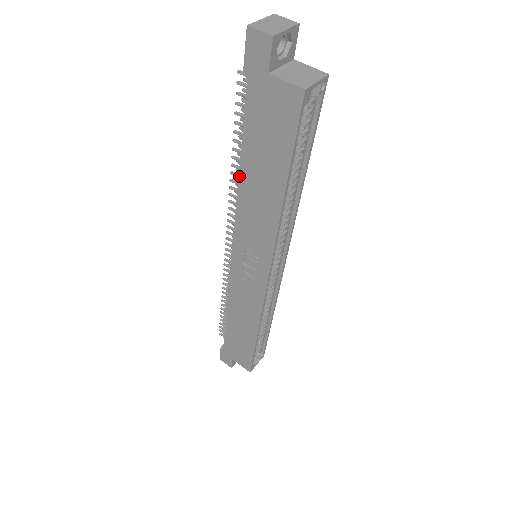
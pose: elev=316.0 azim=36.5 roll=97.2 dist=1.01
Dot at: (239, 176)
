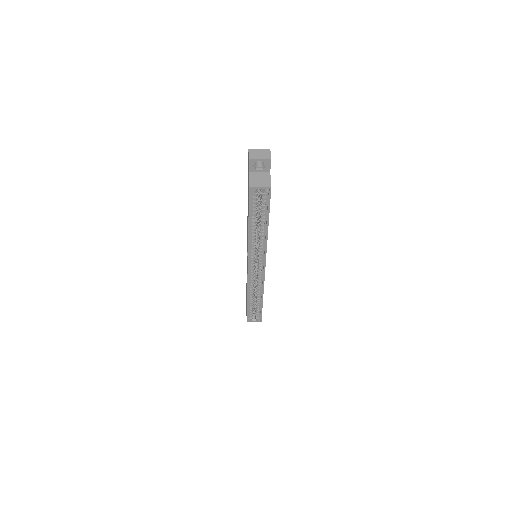
Dot at: occluded
